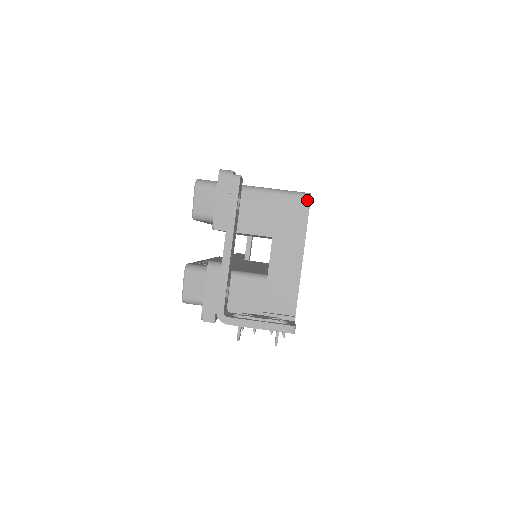
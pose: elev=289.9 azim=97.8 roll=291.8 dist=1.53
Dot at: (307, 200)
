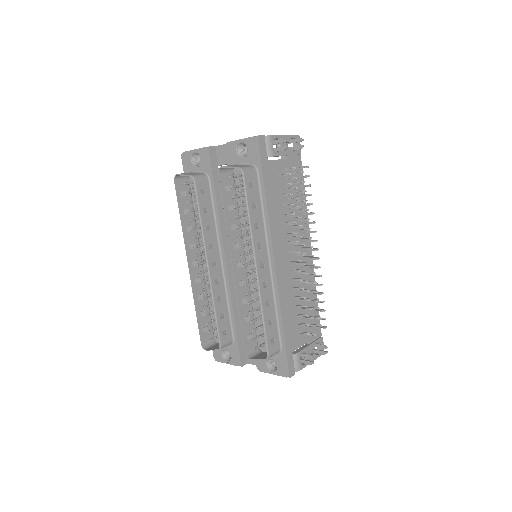
Dot at: occluded
